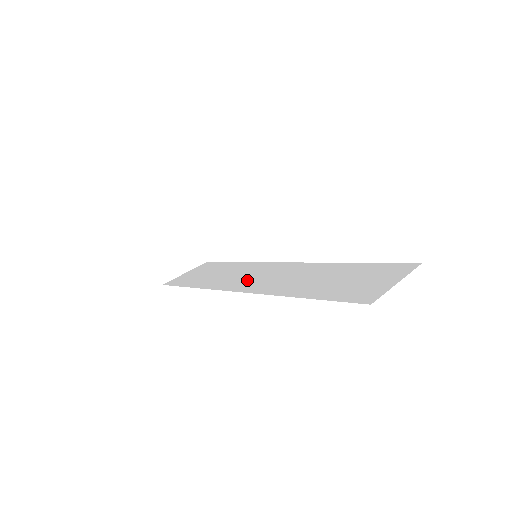
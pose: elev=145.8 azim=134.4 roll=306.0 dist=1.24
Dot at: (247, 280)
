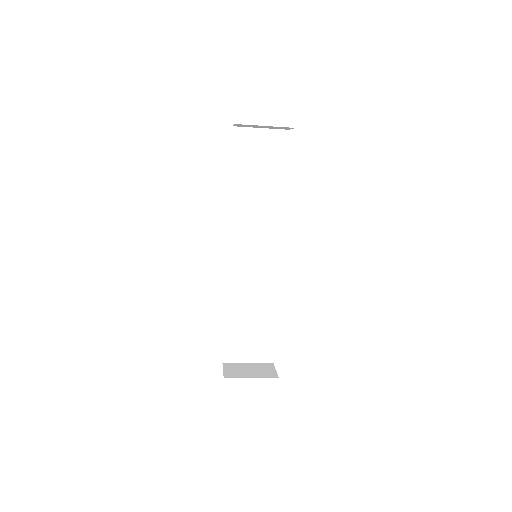
Dot at: occluded
